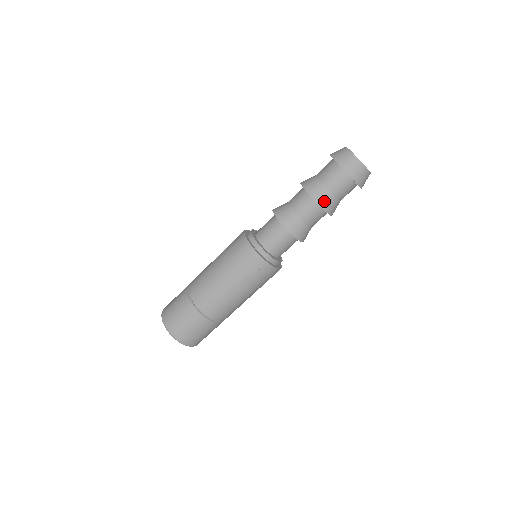
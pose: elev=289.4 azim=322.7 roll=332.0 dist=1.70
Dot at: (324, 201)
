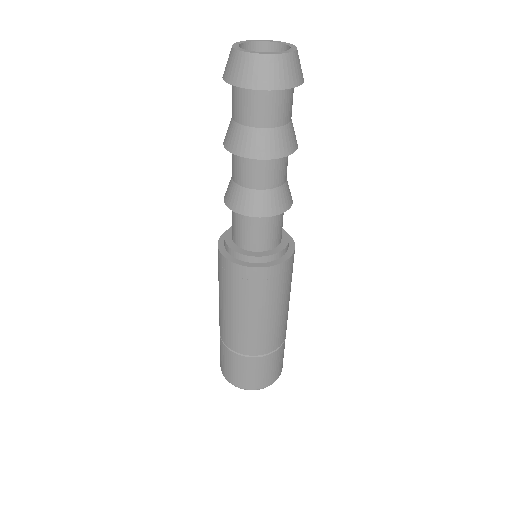
Dot at: (276, 147)
